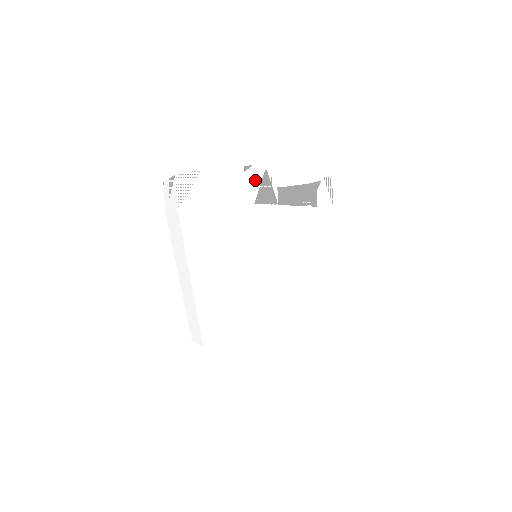
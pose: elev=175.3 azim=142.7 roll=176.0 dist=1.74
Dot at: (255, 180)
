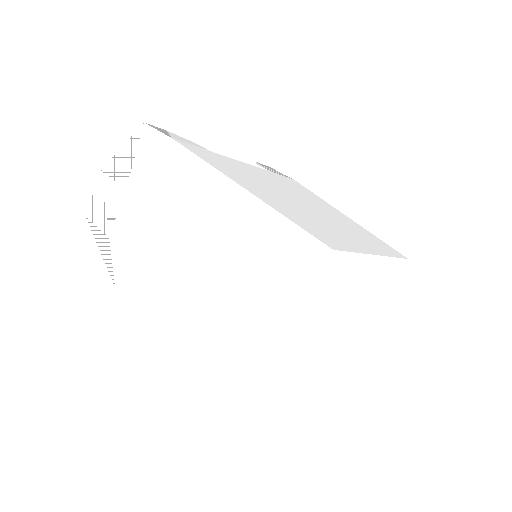
Dot at: (158, 130)
